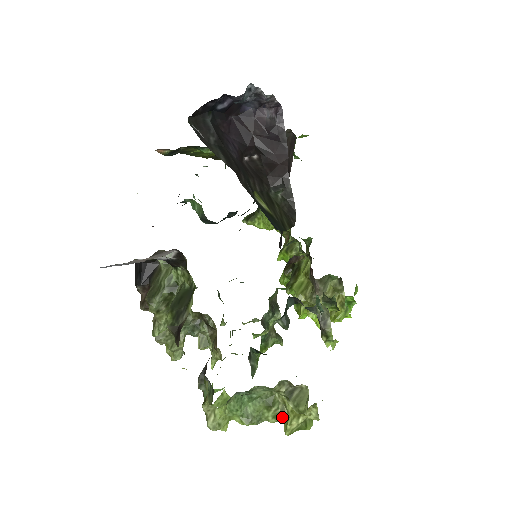
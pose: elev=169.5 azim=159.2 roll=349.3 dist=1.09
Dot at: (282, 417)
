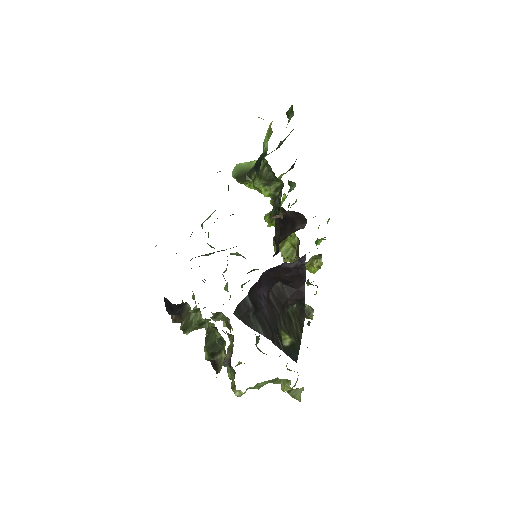
Dot at: (280, 383)
